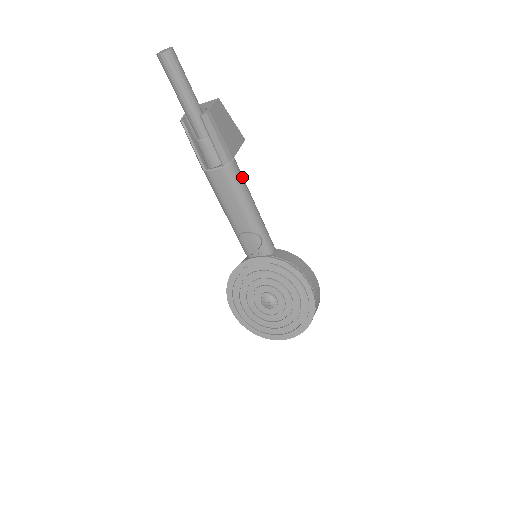
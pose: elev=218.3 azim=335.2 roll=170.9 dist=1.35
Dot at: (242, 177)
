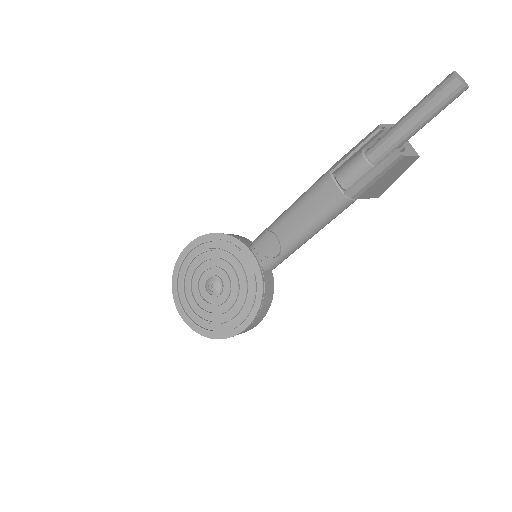
Dot at: occluded
